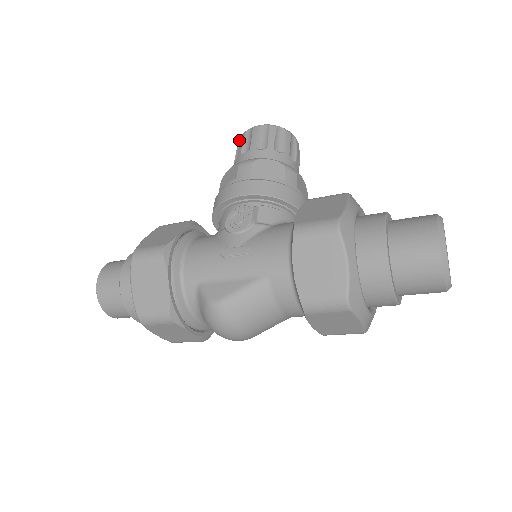
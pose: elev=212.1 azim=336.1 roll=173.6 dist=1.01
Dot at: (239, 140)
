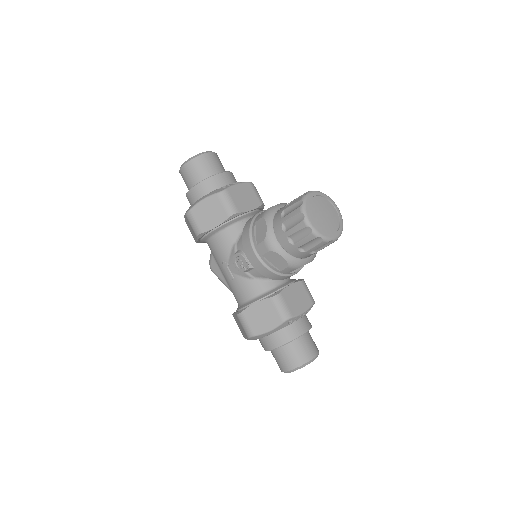
Dot at: (301, 200)
